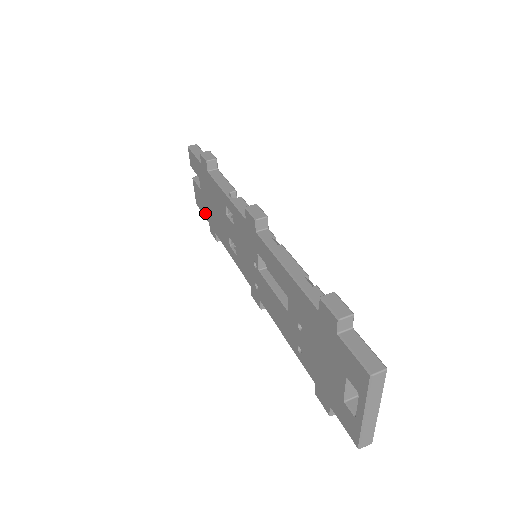
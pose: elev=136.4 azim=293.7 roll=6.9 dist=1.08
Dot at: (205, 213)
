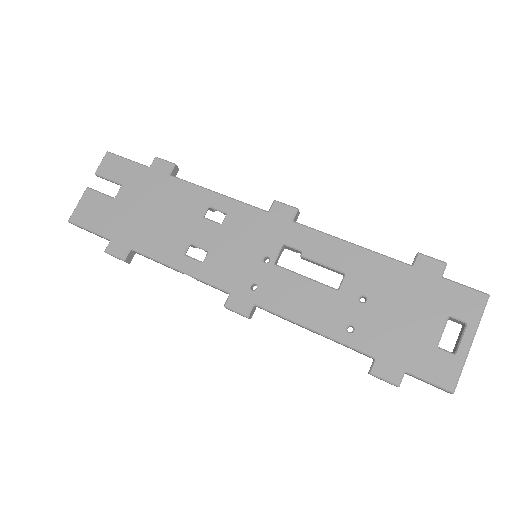
Dot at: (105, 227)
